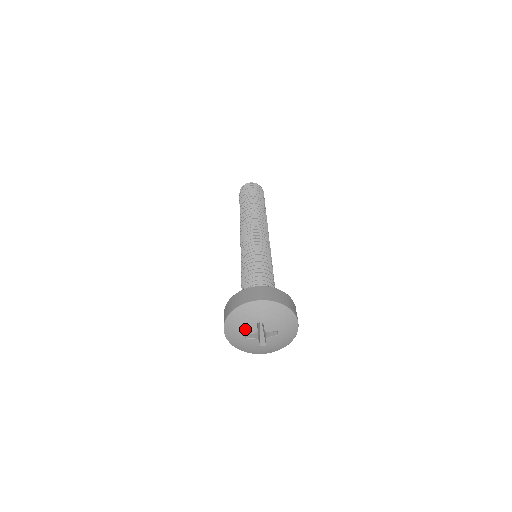
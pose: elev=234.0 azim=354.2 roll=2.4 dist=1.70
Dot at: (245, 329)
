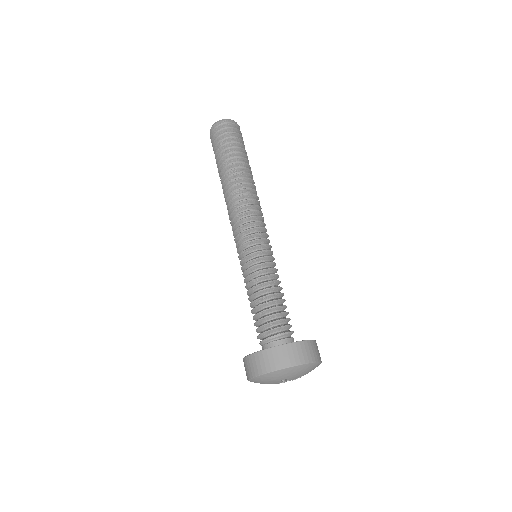
Dot at: (270, 383)
